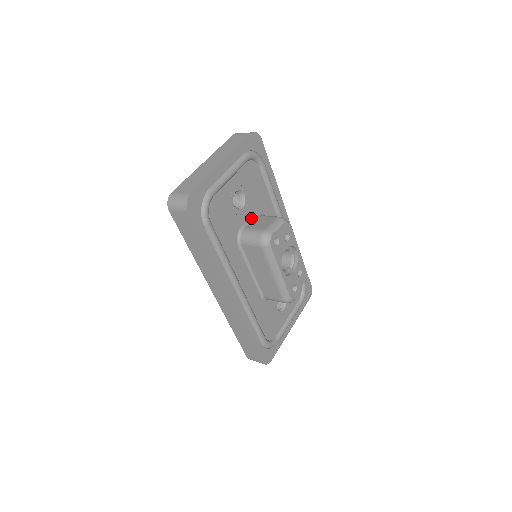
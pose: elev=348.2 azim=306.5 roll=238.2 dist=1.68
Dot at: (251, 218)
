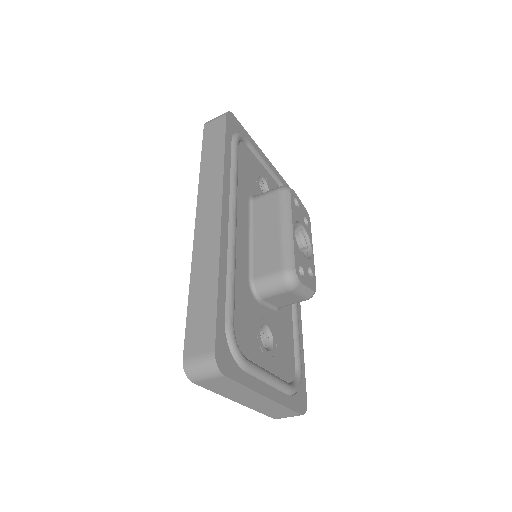
Dot at: occluded
